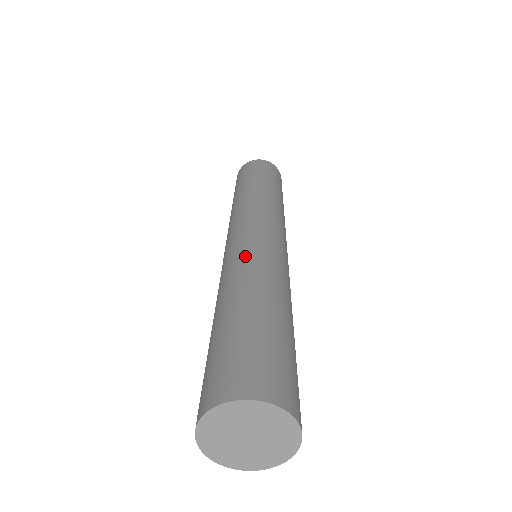
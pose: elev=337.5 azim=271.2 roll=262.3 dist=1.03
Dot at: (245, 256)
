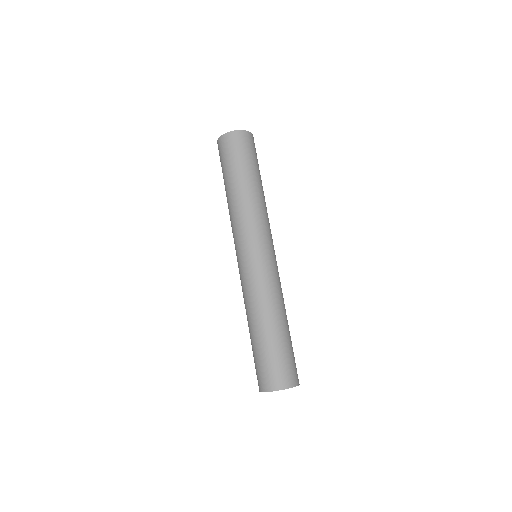
Dot at: (257, 286)
